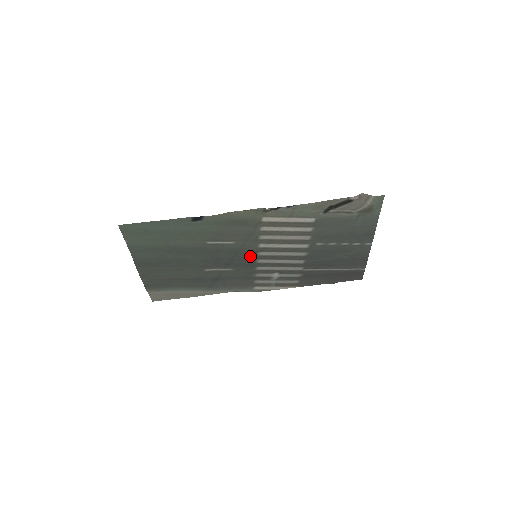
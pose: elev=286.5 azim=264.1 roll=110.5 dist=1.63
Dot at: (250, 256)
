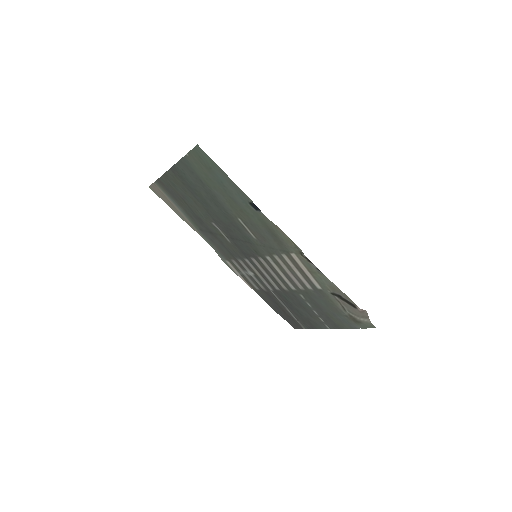
Dot at: (252, 252)
